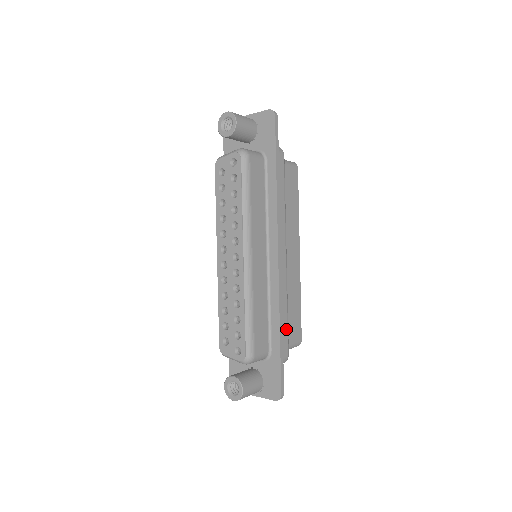
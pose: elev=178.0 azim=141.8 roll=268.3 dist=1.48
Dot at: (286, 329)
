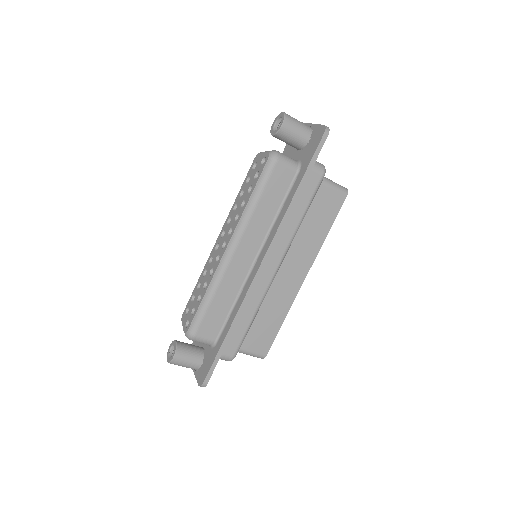
Dot at: (242, 333)
